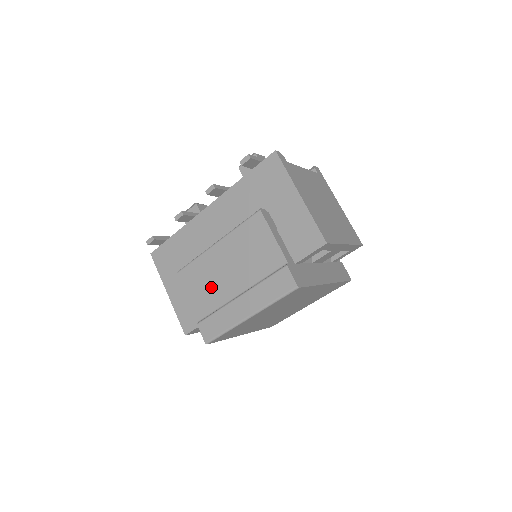
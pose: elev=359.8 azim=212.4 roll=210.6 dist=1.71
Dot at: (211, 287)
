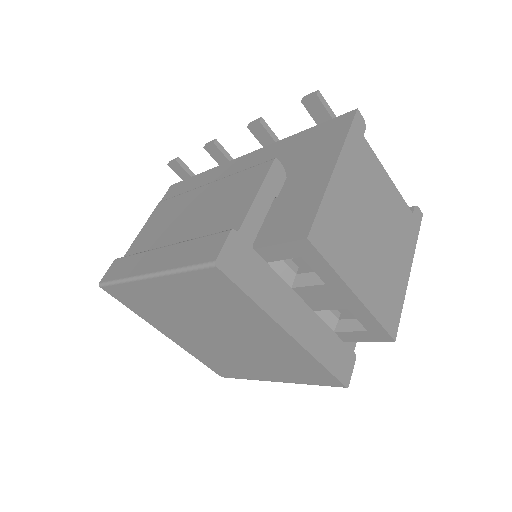
Dot at: (162, 228)
